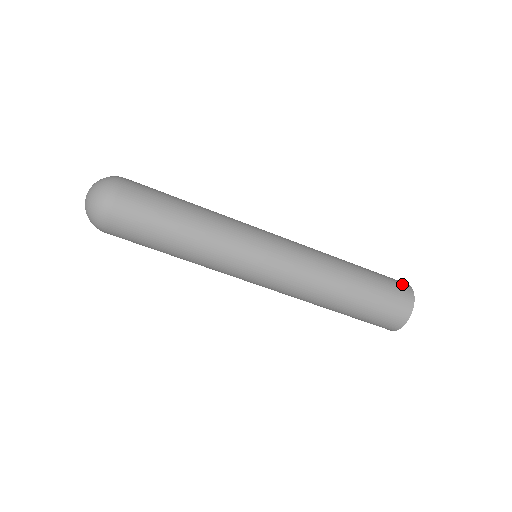
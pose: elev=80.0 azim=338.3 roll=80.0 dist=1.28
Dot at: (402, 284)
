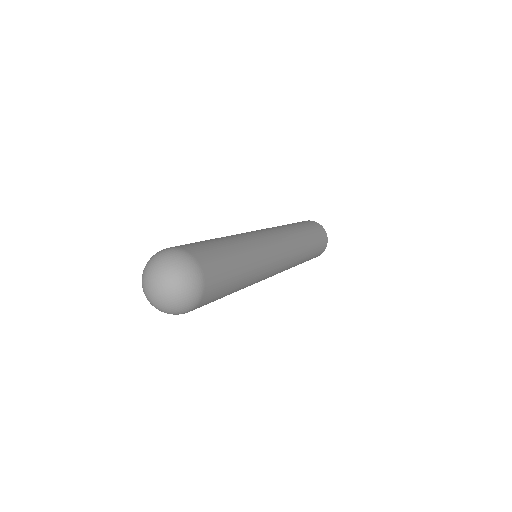
Dot at: occluded
